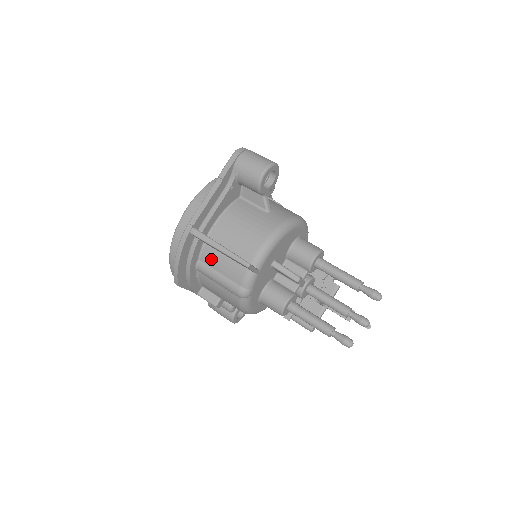
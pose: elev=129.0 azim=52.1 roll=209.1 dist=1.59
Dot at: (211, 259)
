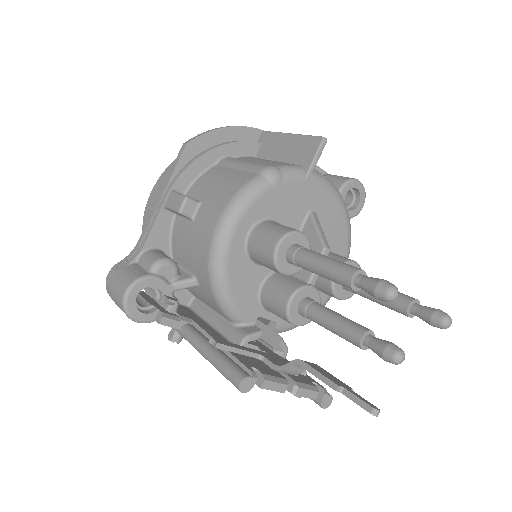
Dot at: (253, 159)
